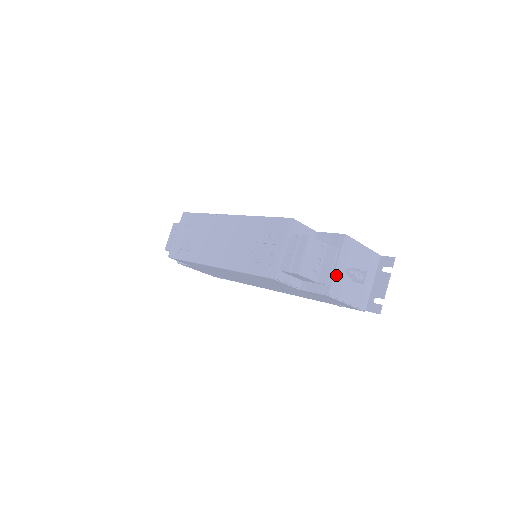
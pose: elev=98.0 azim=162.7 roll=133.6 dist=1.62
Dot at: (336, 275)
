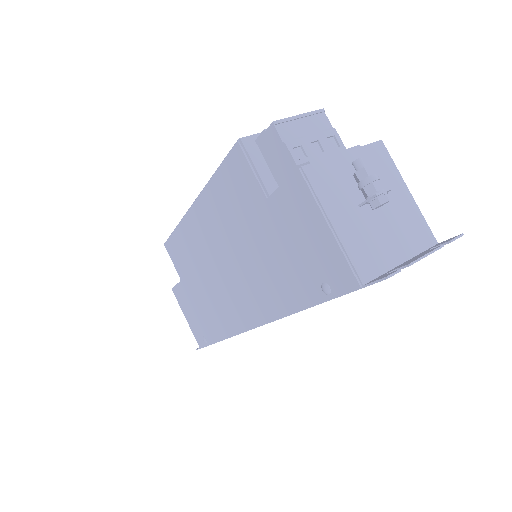
Dot at: (333, 163)
